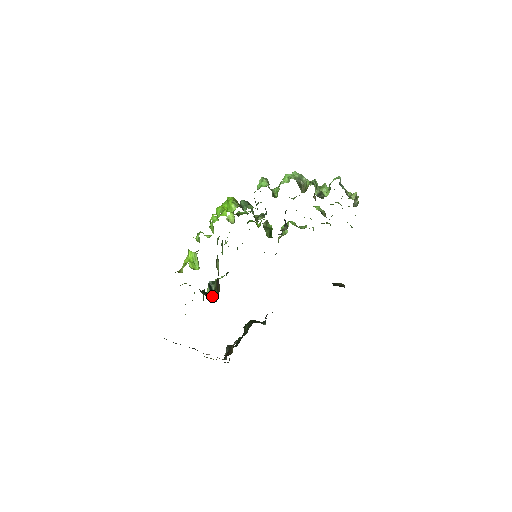
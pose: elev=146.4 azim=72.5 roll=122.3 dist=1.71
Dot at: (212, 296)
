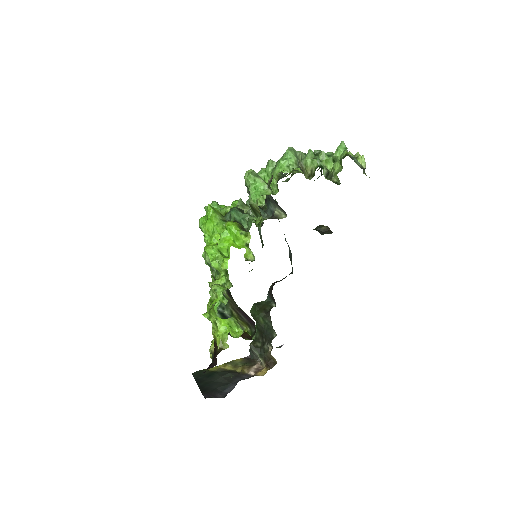
Dot at: (248, 335)
